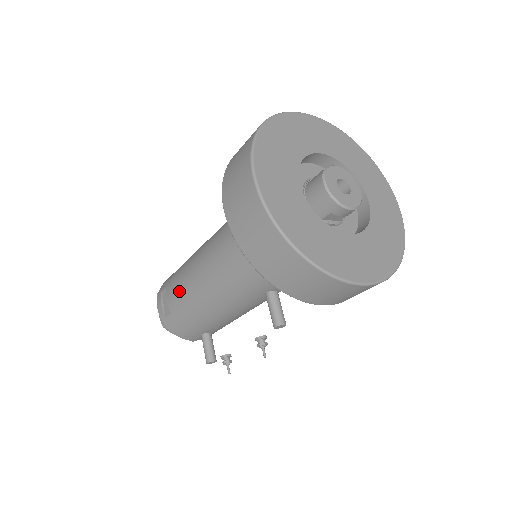
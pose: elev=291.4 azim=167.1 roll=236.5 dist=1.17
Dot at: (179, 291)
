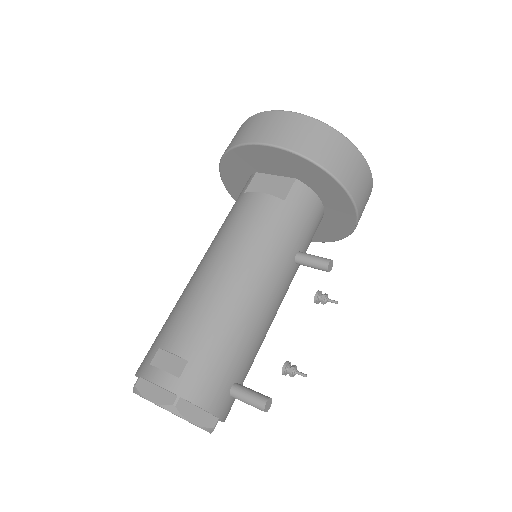
Dot at: (195, 316)
